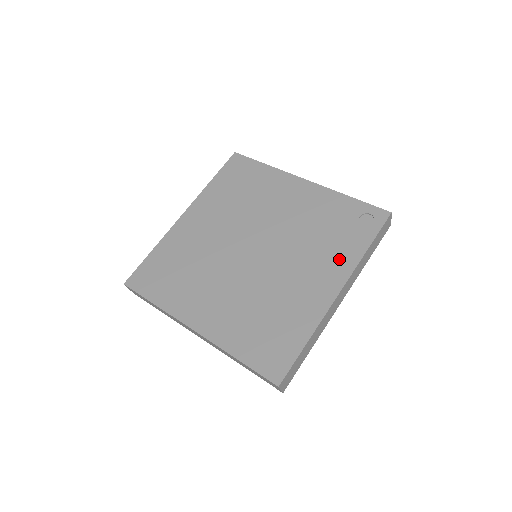
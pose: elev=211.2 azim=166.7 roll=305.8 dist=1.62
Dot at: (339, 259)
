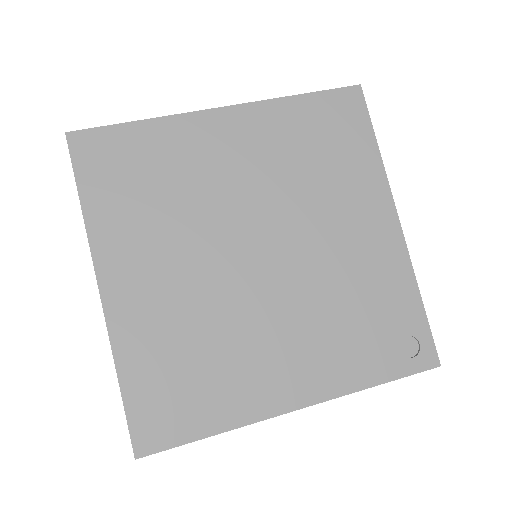
Dot at: (337, 367)
